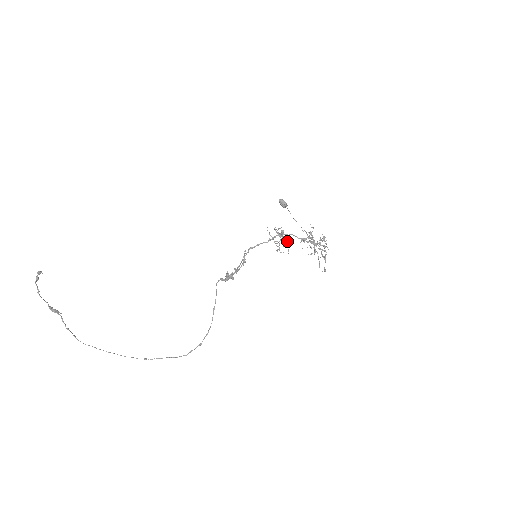
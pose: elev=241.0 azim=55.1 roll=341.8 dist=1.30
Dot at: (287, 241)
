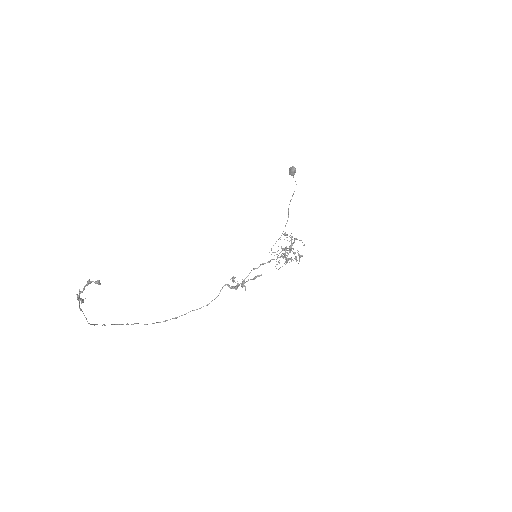
Dot at: occluded
